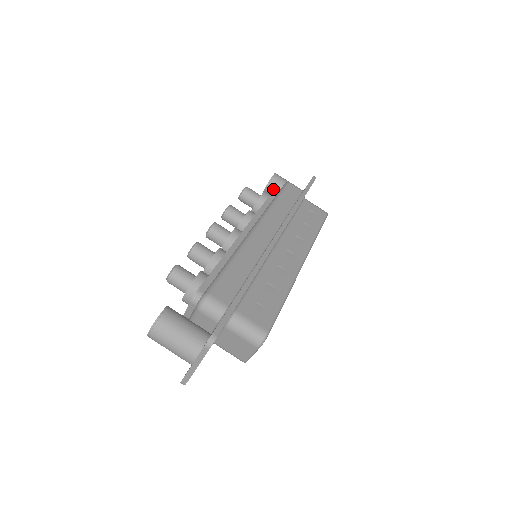
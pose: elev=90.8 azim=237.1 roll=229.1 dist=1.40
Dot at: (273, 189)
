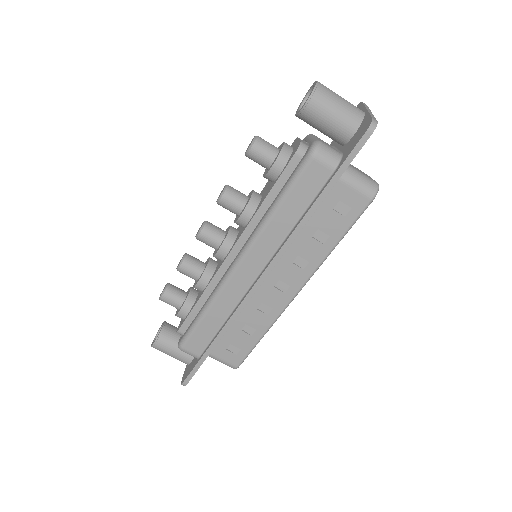
Dot at: occluded
